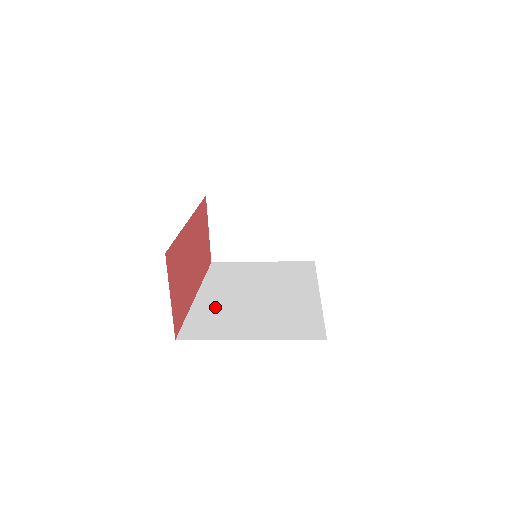
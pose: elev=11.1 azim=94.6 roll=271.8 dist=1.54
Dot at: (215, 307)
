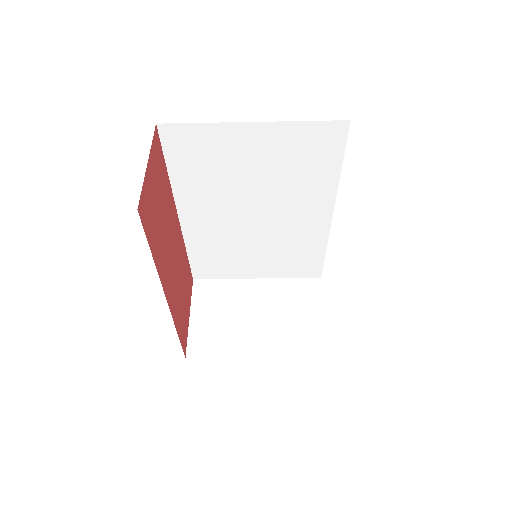
Dot at: occluded
